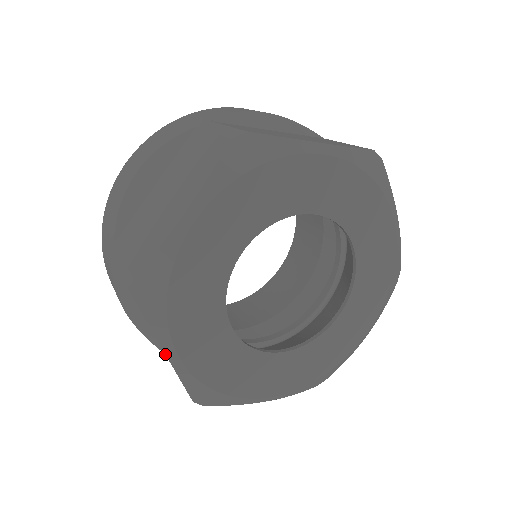
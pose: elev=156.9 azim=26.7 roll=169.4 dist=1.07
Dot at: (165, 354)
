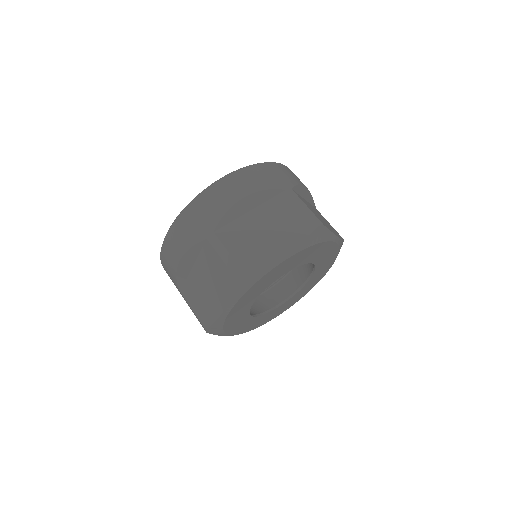
Dot at: (225, 309)
